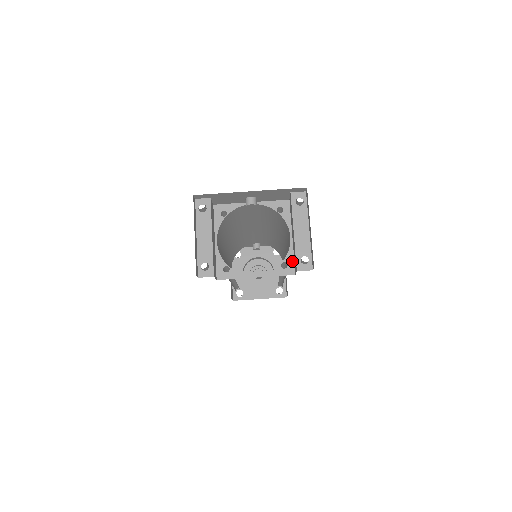
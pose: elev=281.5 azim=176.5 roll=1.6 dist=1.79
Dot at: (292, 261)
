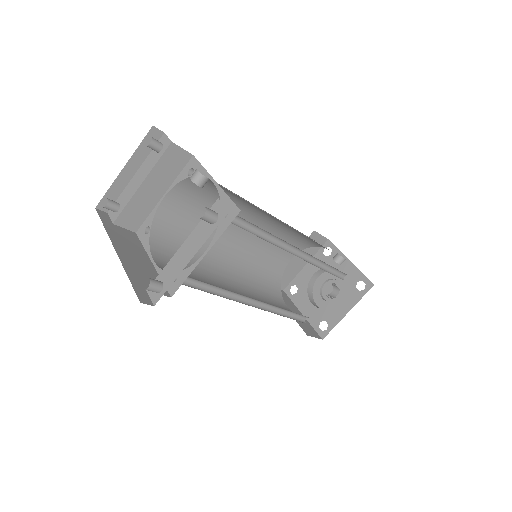
Dot at: (182, 280)
